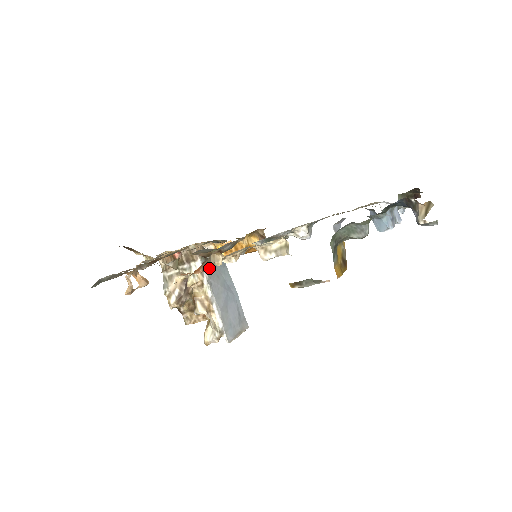
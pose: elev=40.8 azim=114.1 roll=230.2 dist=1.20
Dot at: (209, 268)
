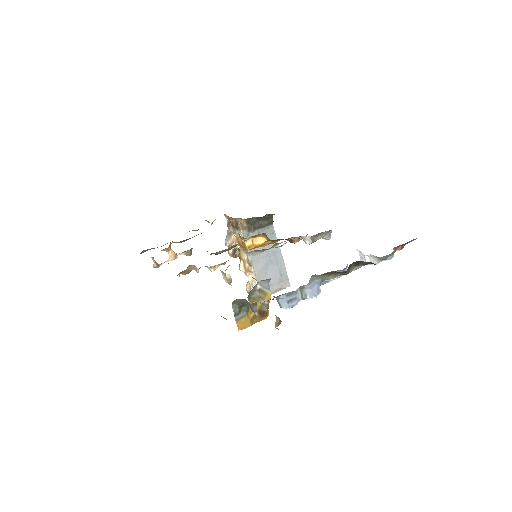
Dot at: occluded
